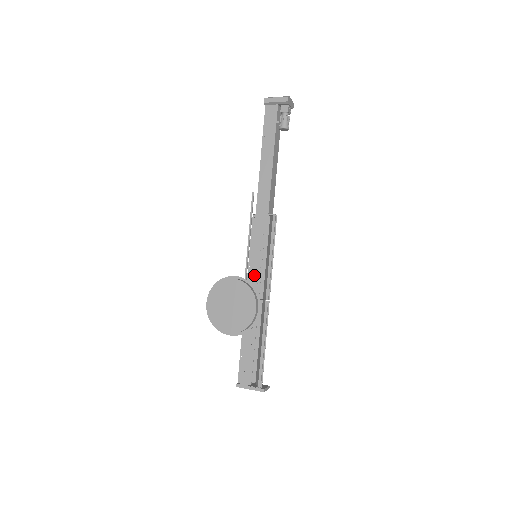
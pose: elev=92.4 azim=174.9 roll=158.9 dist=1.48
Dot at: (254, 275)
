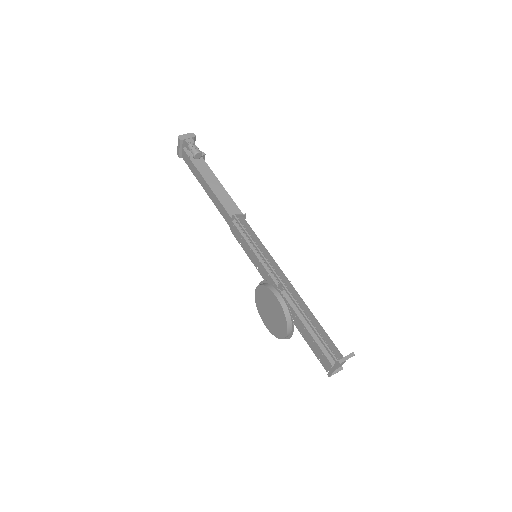
Dot at: (263, 272)
